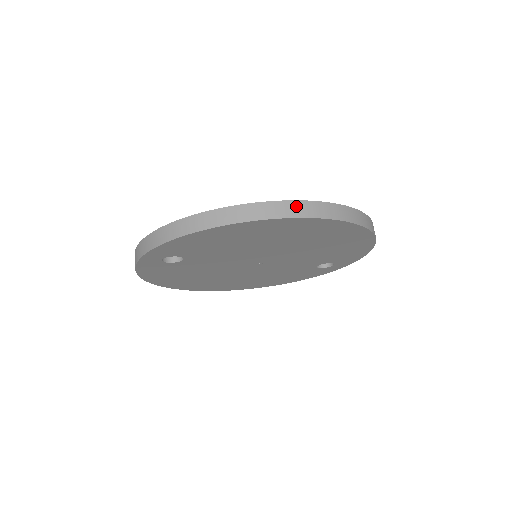
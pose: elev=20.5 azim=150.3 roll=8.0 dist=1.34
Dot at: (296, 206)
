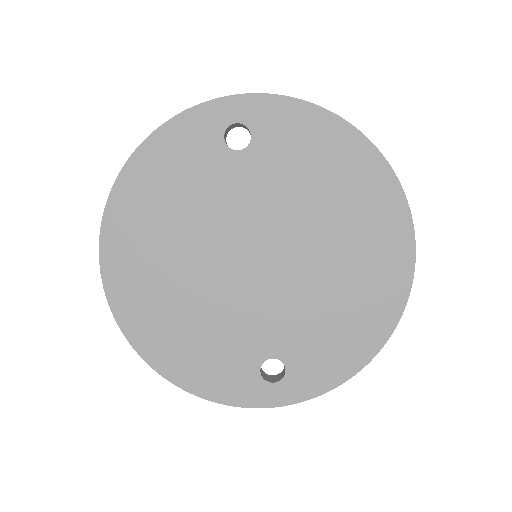
Dot at: occluded
